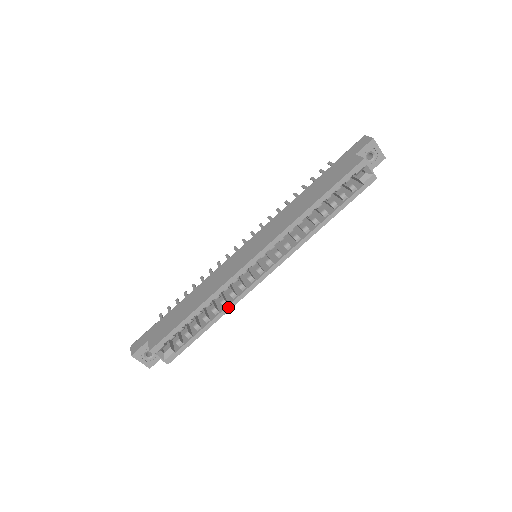
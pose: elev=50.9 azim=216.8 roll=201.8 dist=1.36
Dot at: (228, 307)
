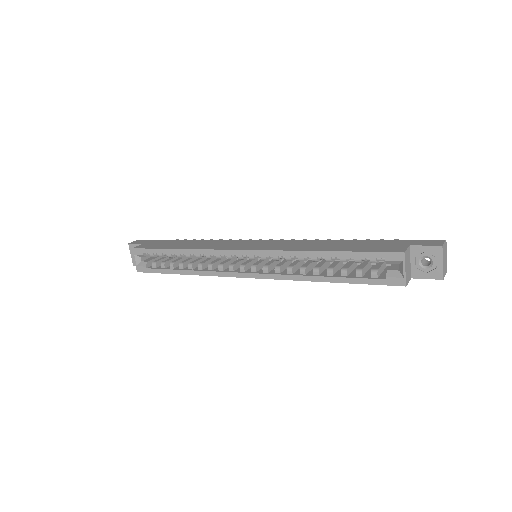
Dot at: (200, 272)
